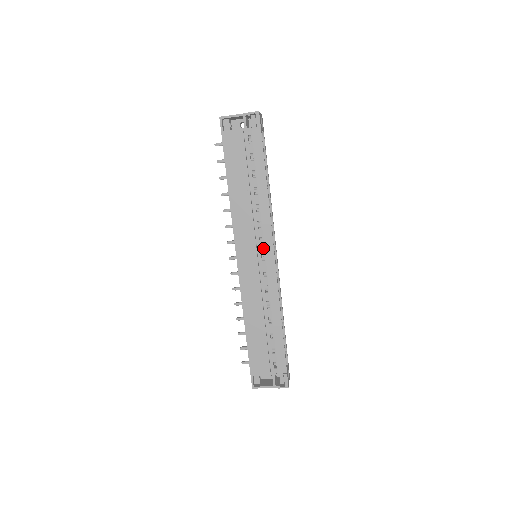
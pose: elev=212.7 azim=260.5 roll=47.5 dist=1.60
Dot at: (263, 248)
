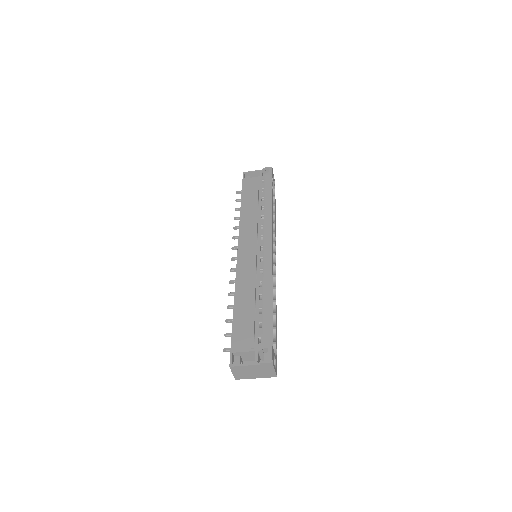
Dot at: (263, 242)
